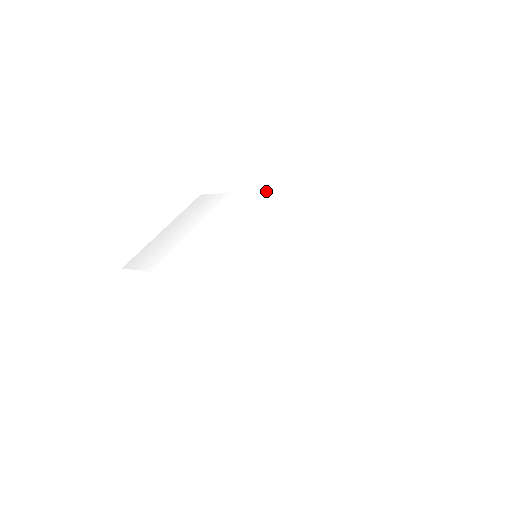
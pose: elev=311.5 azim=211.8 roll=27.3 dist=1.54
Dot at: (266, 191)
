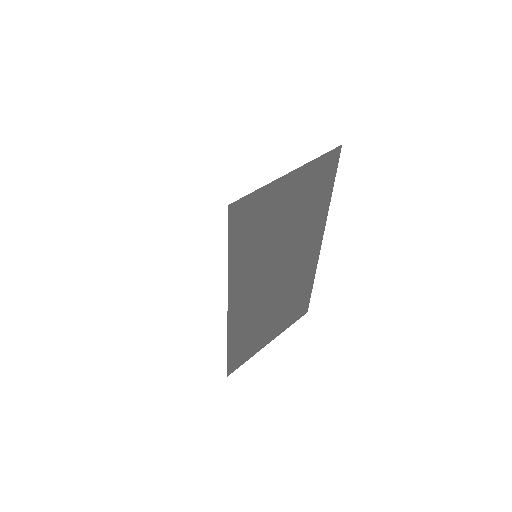
Dot at: occluded
